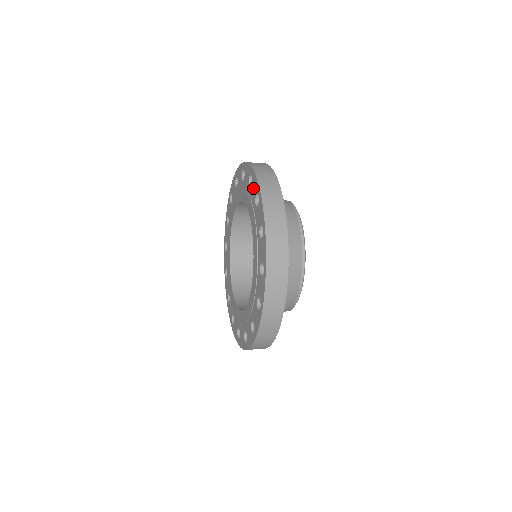
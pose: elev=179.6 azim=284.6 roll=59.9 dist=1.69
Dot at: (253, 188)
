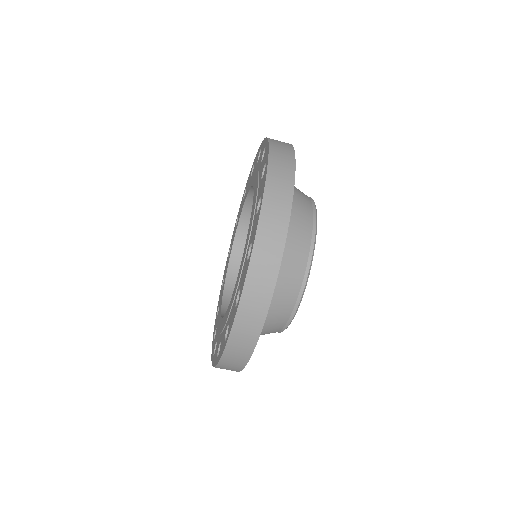
Dot at: (255, 163)
